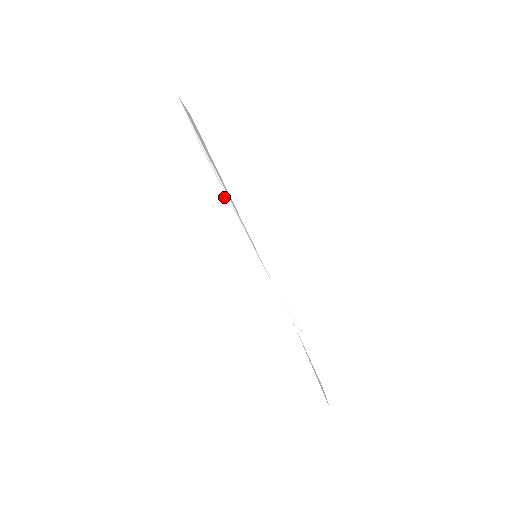
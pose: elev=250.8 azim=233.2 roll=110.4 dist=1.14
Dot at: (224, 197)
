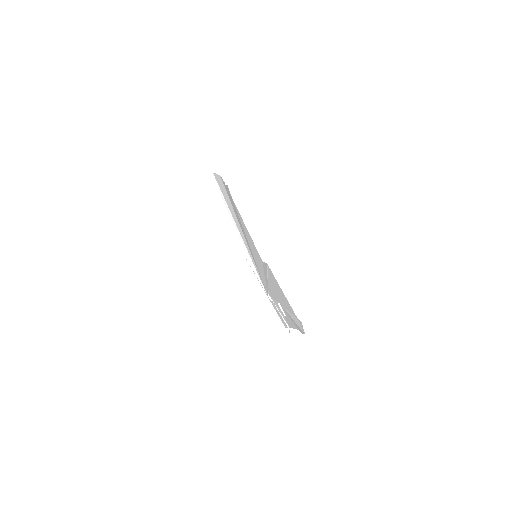
Dot at: (236, 233)
